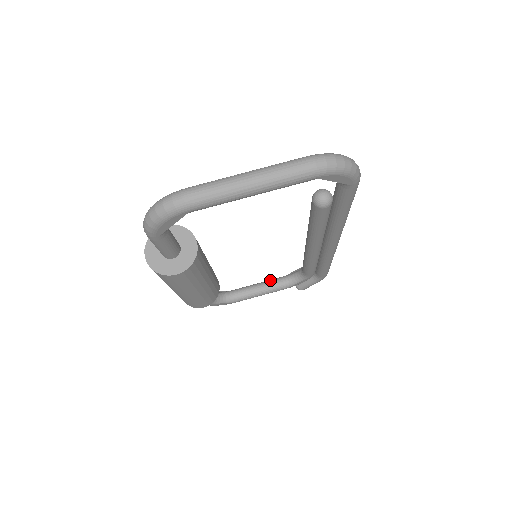
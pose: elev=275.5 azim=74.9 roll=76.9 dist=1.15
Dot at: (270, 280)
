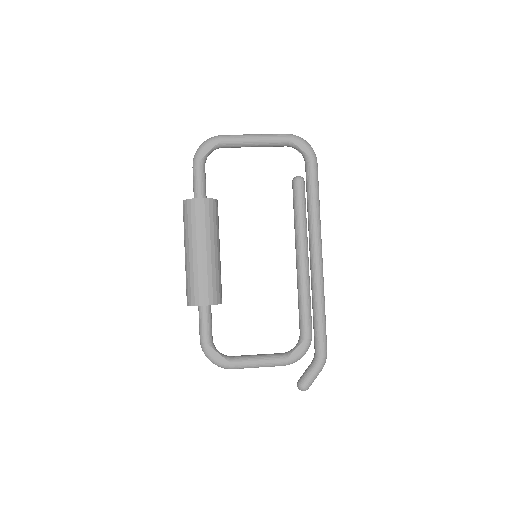
Dot at: occluded
